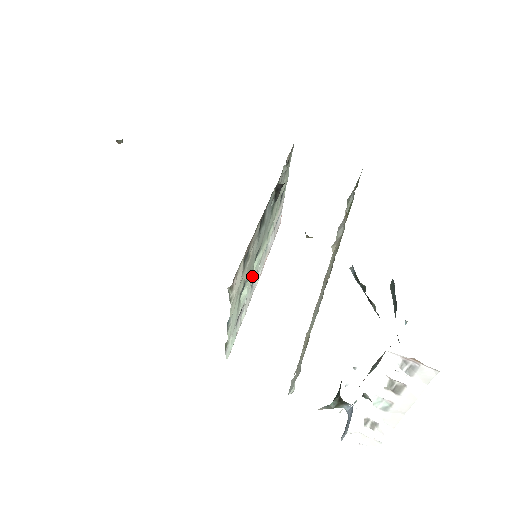
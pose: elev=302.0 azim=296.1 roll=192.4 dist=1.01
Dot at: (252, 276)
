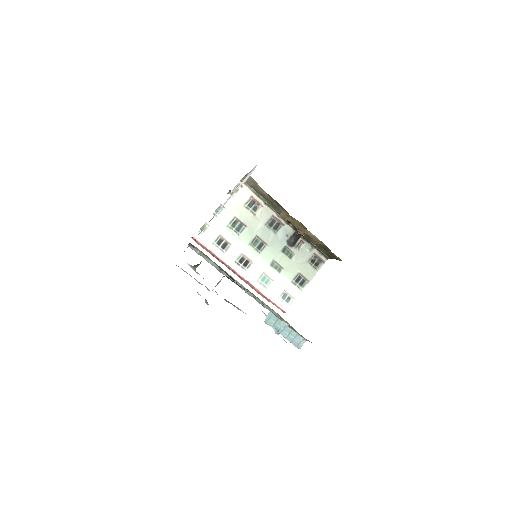
Dot at: (245, 247)
